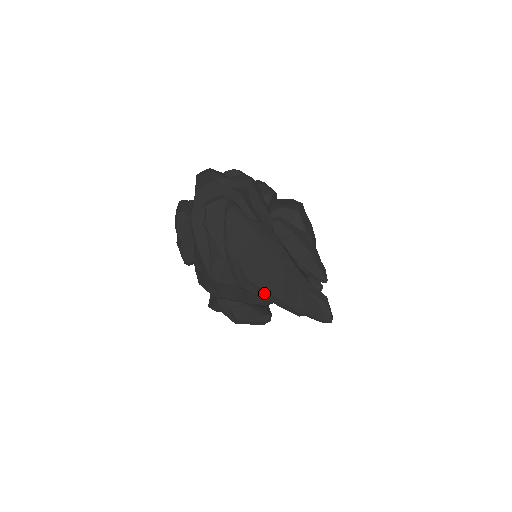
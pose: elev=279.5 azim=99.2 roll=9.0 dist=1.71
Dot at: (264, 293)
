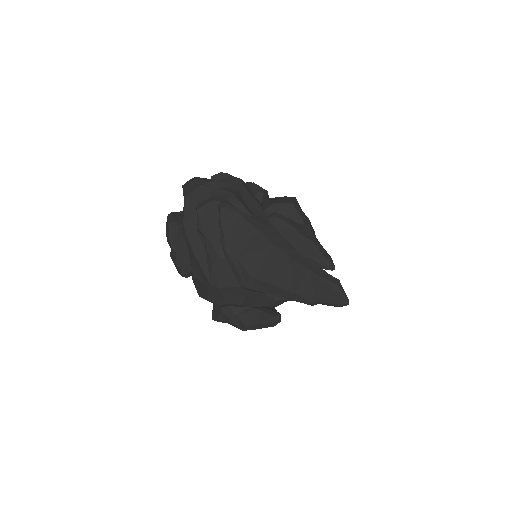
Dot at: (271, 288)
